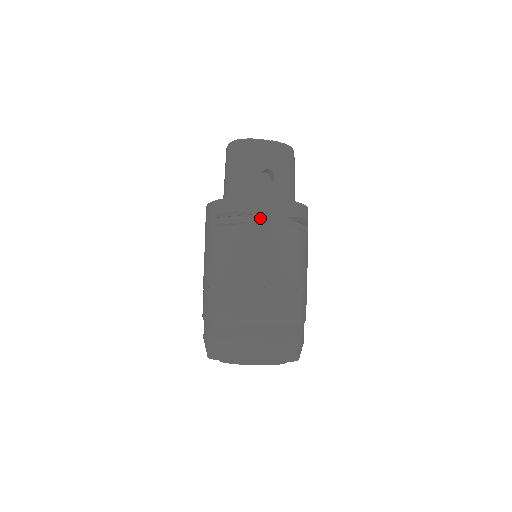
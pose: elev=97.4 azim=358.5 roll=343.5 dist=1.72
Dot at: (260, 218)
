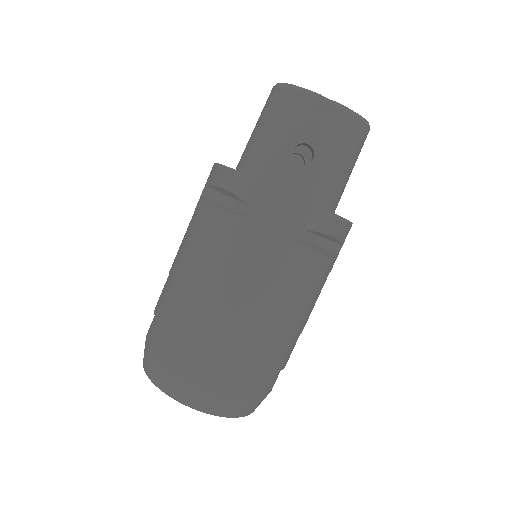
Dot at: (256, 215)
